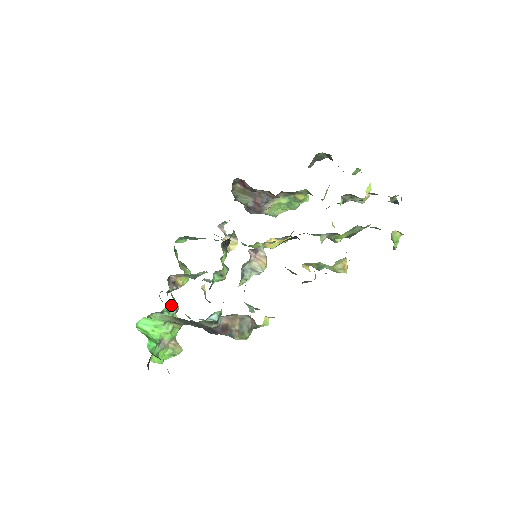
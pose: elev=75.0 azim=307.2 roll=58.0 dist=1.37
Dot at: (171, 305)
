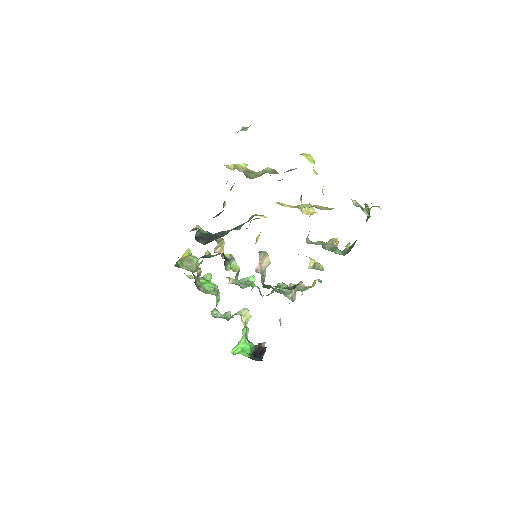
Dot at: (216, 297)
